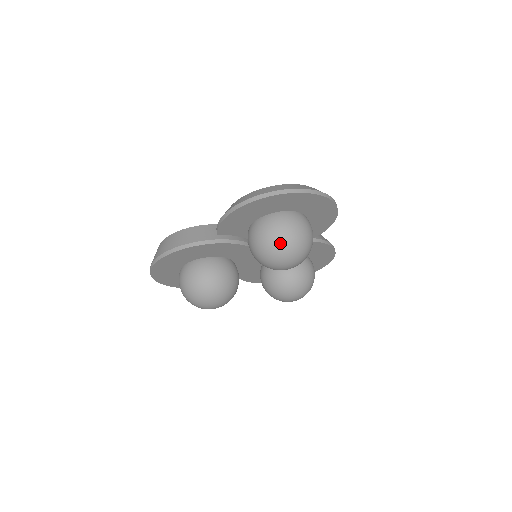
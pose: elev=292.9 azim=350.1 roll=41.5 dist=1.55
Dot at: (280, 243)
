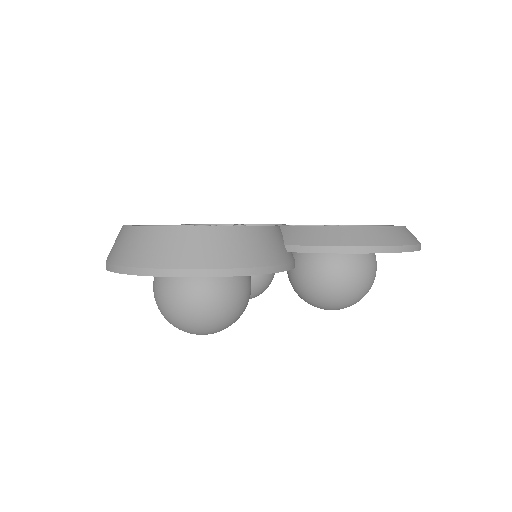
Dot at: (362, 294)
